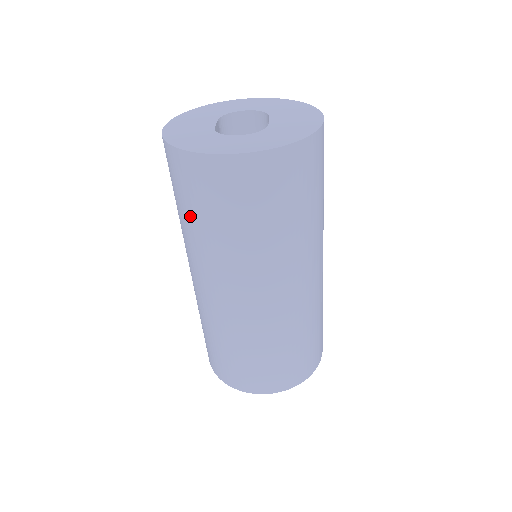
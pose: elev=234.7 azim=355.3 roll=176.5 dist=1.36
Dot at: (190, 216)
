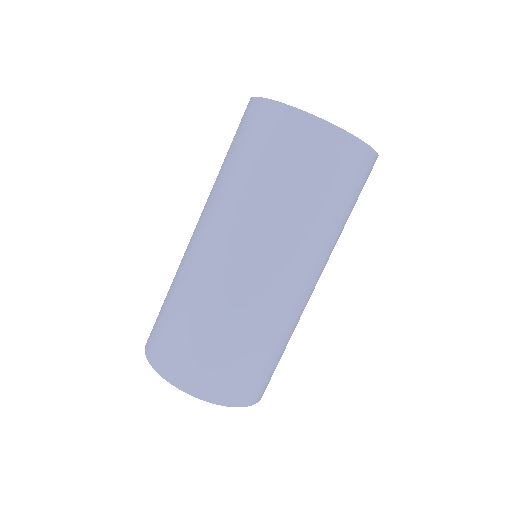
Dot at: (244, 164)
